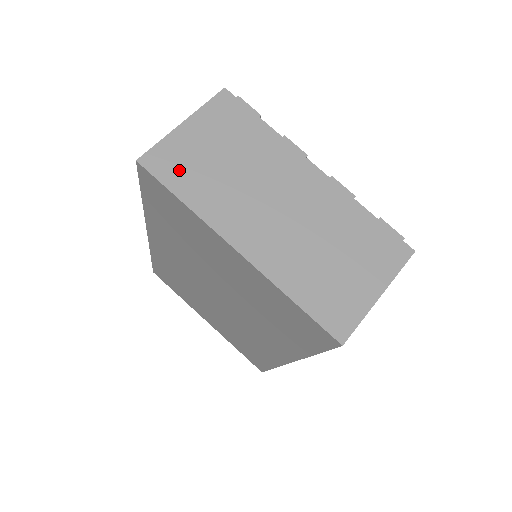
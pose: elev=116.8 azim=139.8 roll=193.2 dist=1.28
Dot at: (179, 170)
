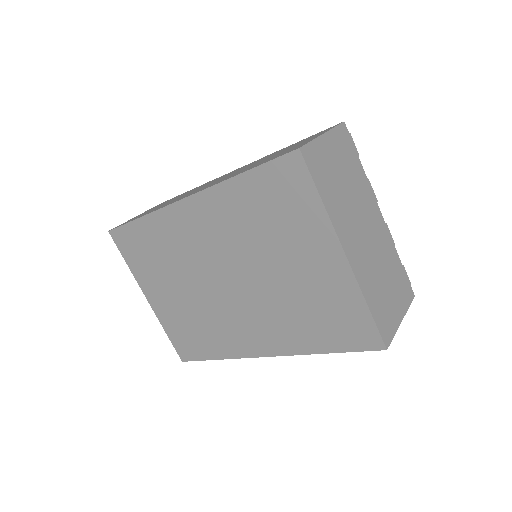
Dot at: (321, 172)
